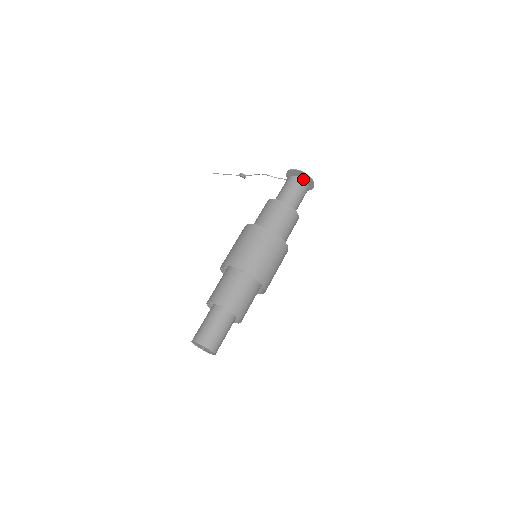
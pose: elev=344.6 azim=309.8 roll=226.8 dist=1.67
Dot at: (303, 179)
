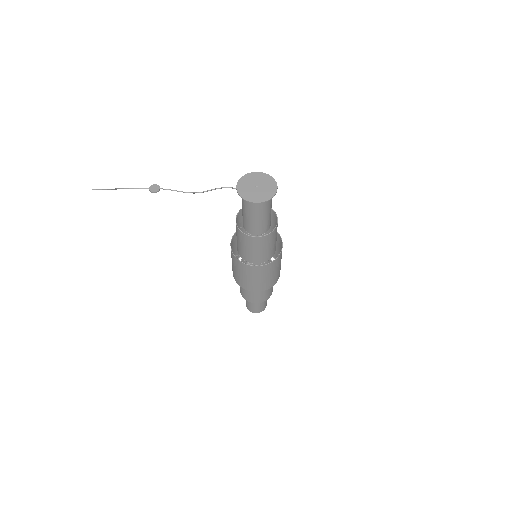
Dot at: occluded
